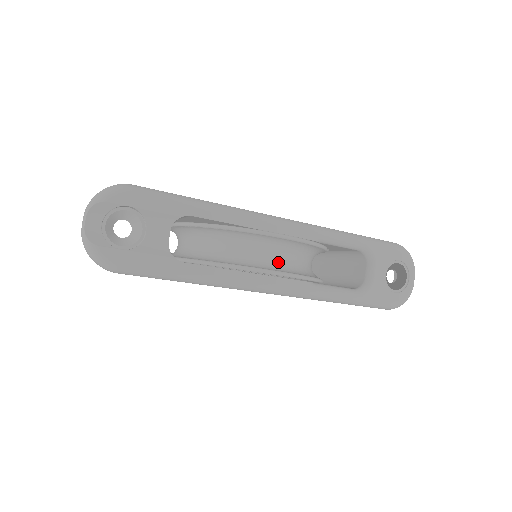
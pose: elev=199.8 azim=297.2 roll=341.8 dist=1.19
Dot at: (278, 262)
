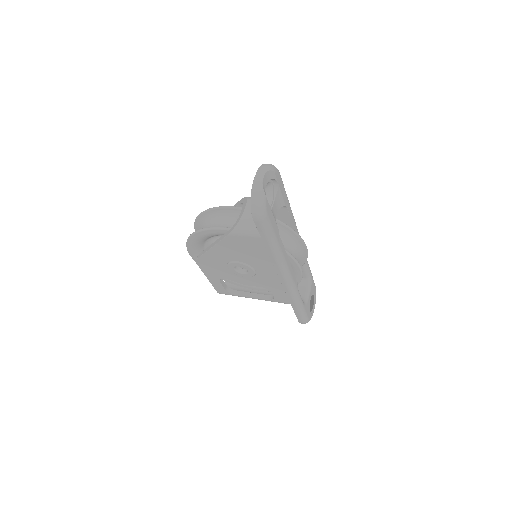
Dot at: occluded
